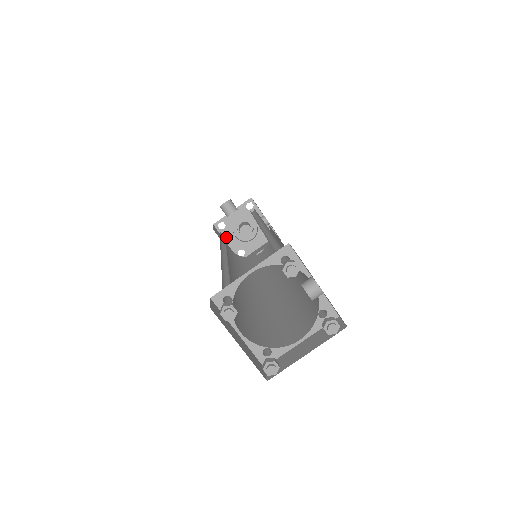
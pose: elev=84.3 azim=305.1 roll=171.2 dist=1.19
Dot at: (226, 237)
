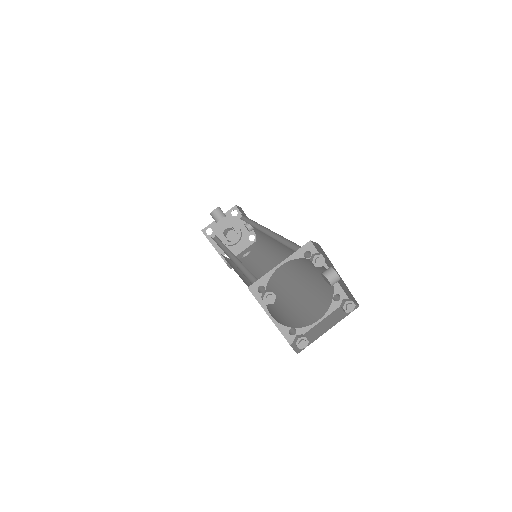
Dot at: (213, 242)
